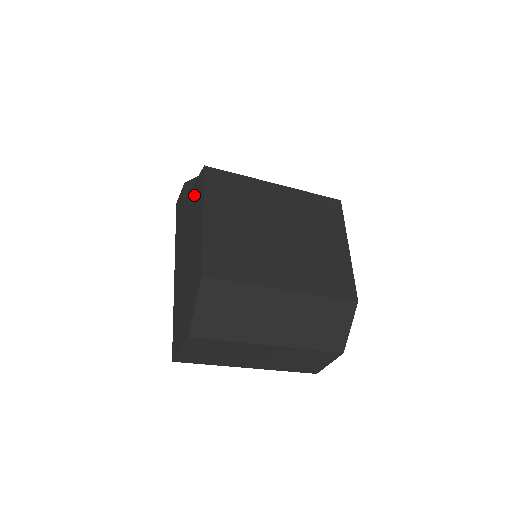
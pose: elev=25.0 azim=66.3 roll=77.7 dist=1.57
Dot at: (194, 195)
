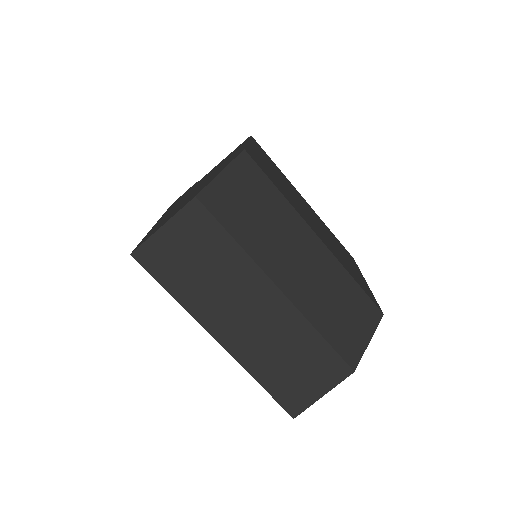
Dot at: (224, 159)
